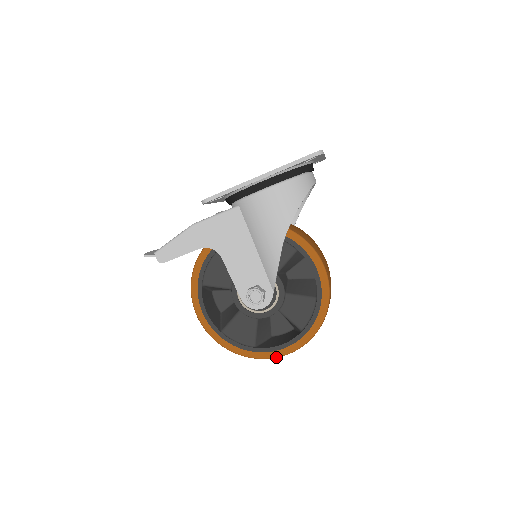
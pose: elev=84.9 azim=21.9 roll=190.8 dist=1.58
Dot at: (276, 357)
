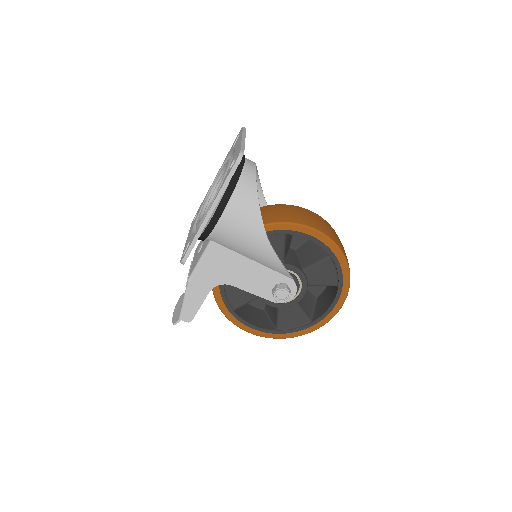
Dot at: occluded
